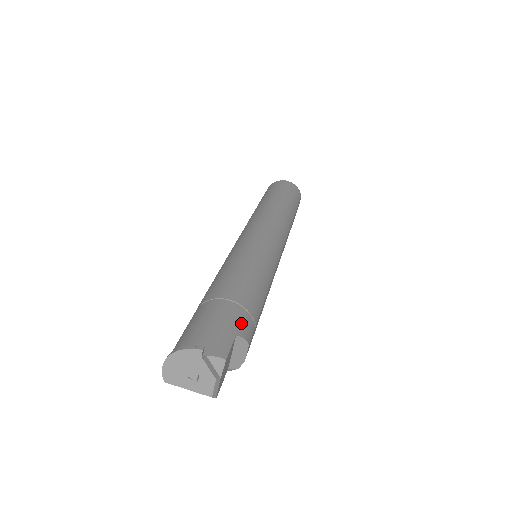
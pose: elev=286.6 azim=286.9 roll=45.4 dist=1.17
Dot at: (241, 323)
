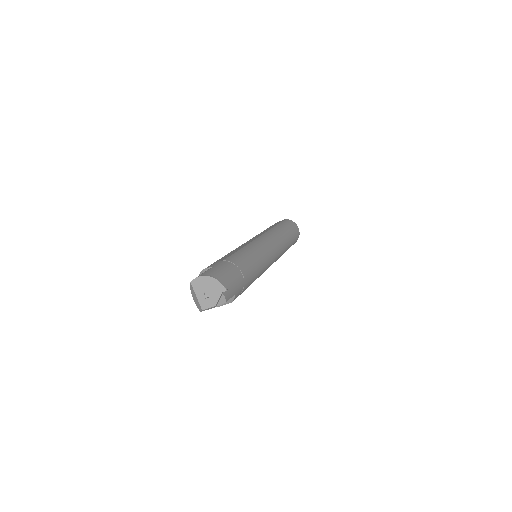
Dot at: (239, 291)
